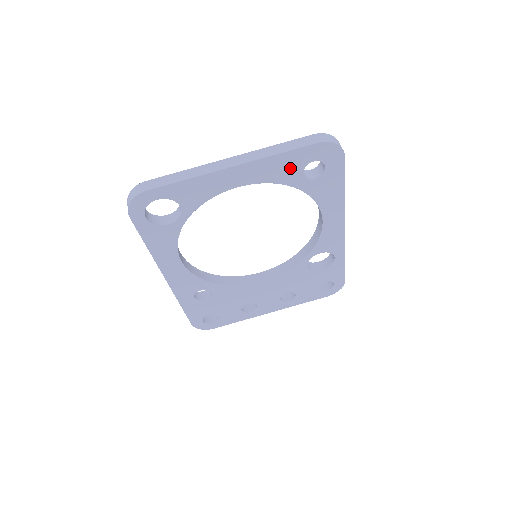
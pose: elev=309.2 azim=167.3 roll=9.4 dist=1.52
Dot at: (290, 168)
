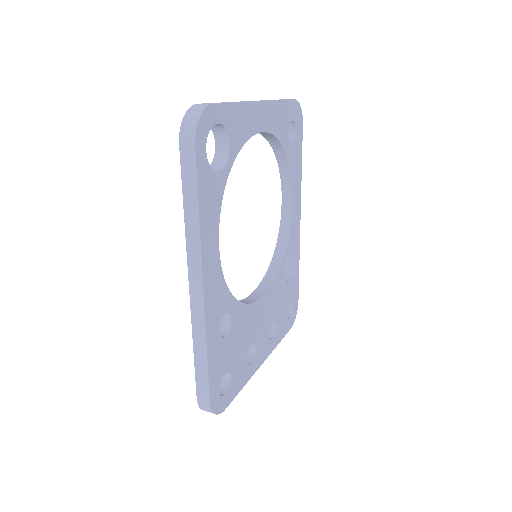
Dot at: (284, 122)
